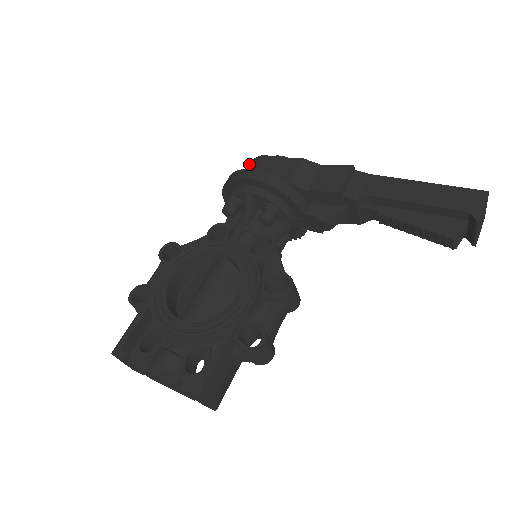
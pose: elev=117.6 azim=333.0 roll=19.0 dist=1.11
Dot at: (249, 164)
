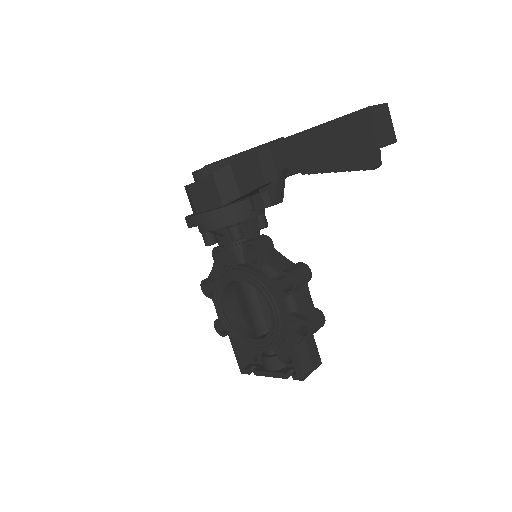
Dot at: occluded
